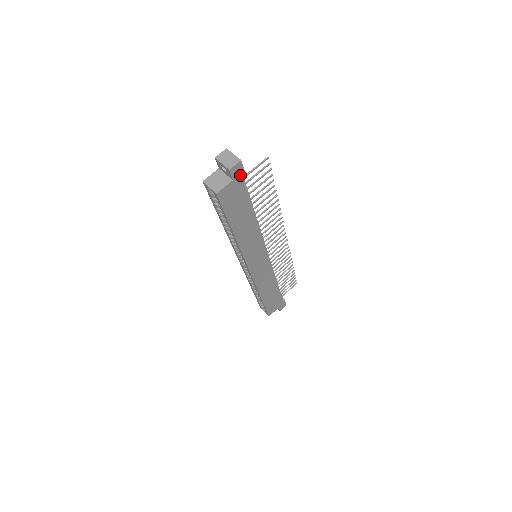
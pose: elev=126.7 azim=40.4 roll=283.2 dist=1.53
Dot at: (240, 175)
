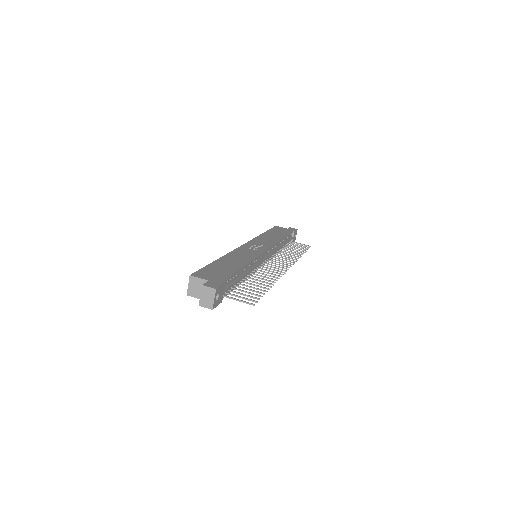
Dot at: occluded
